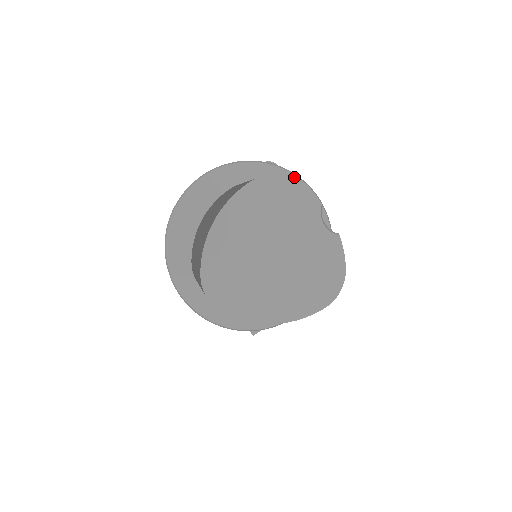
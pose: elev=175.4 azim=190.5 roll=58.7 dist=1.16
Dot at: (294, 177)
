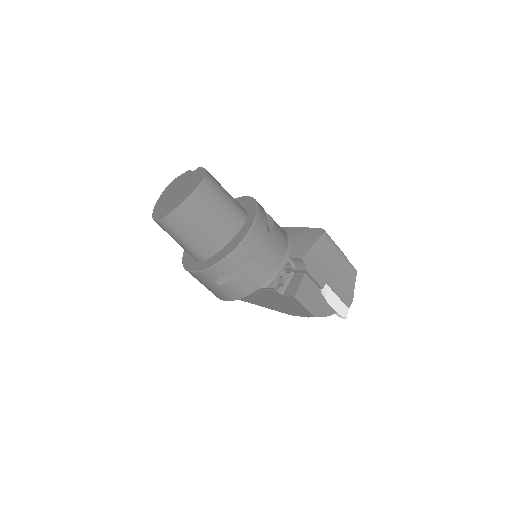
Dot at: occluded
